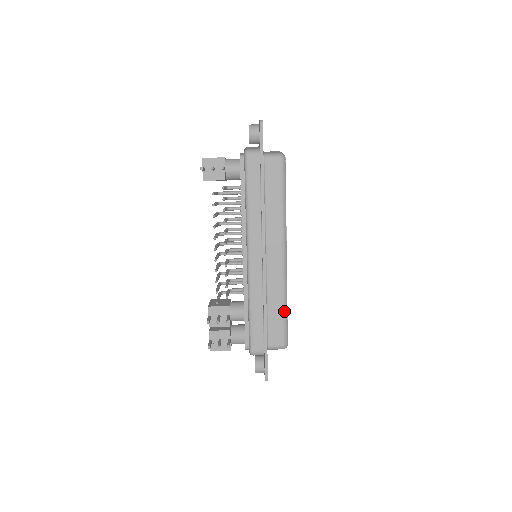
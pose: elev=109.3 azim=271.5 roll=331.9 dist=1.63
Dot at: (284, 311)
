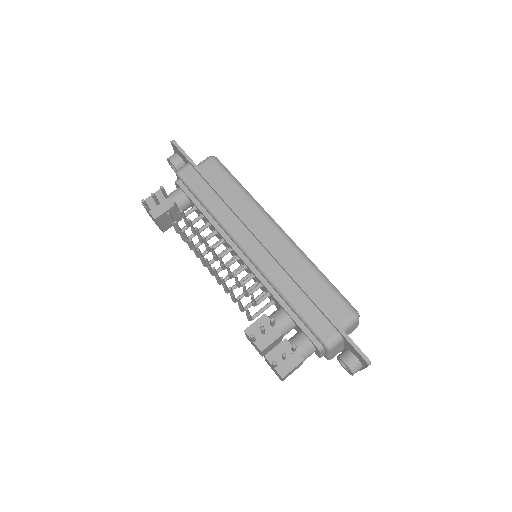
Dot at: (323, 279)
